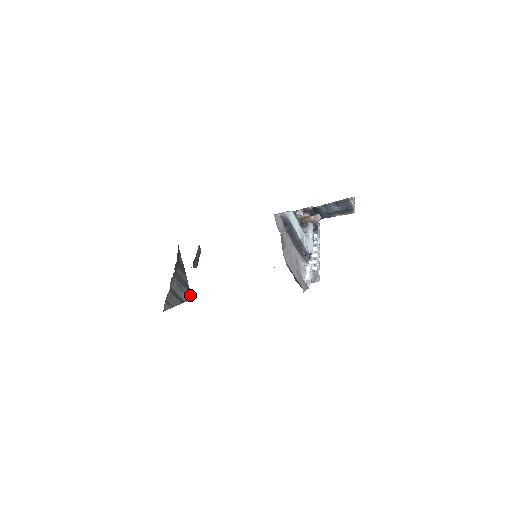
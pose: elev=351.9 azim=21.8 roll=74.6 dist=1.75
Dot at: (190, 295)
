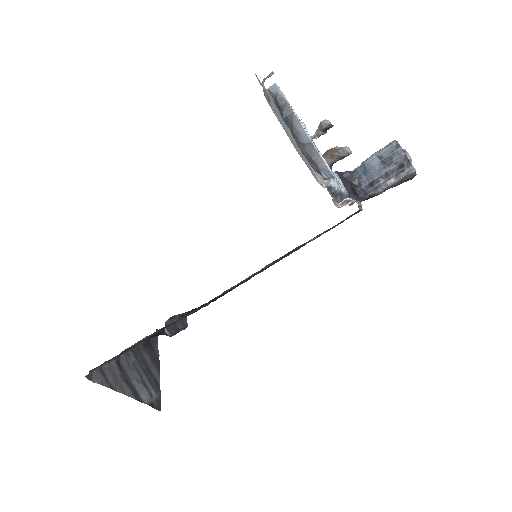
Dot at: (159, 404)
